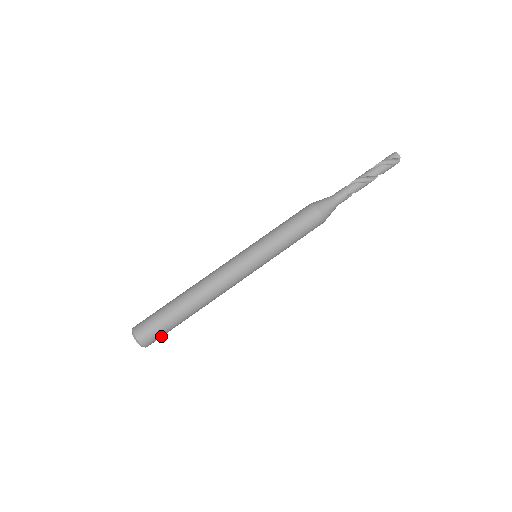
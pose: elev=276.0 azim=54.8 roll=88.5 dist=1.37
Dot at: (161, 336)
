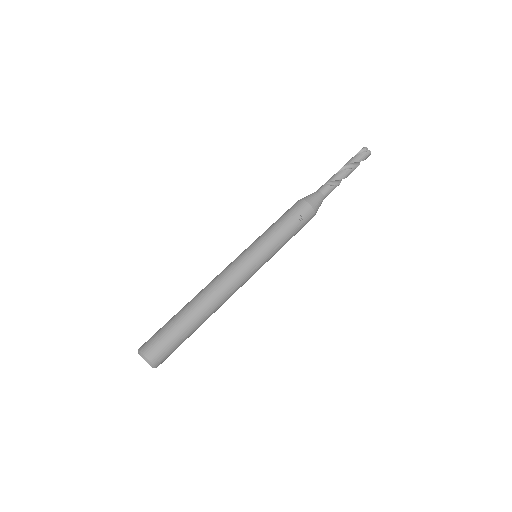
Dot at: (164, 345)
